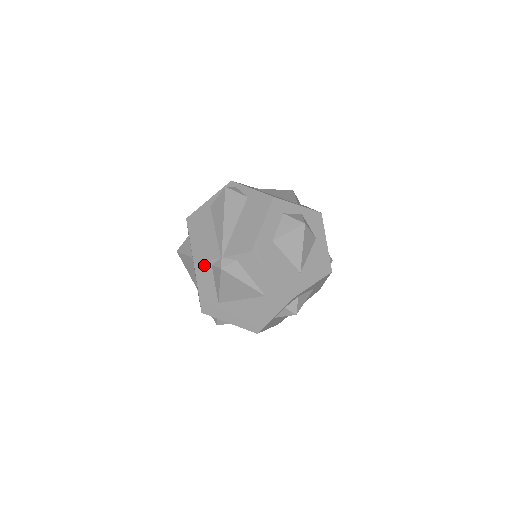
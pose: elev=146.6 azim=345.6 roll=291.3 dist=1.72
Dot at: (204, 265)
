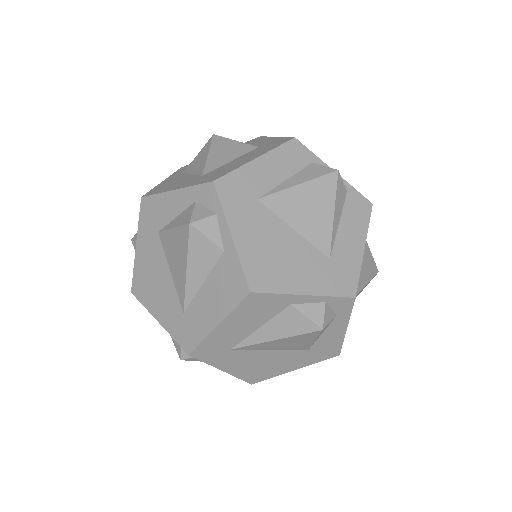
Dot at: (304, 152)
